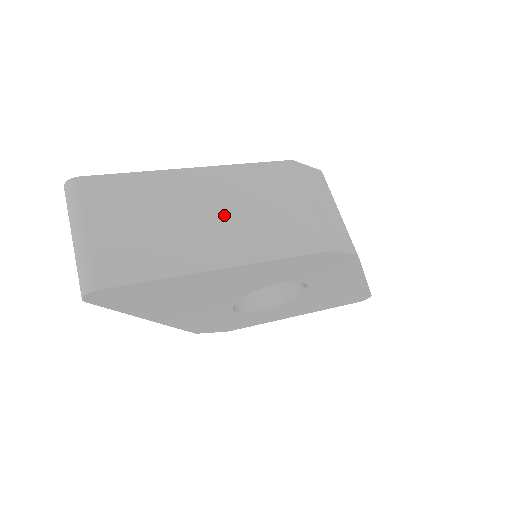
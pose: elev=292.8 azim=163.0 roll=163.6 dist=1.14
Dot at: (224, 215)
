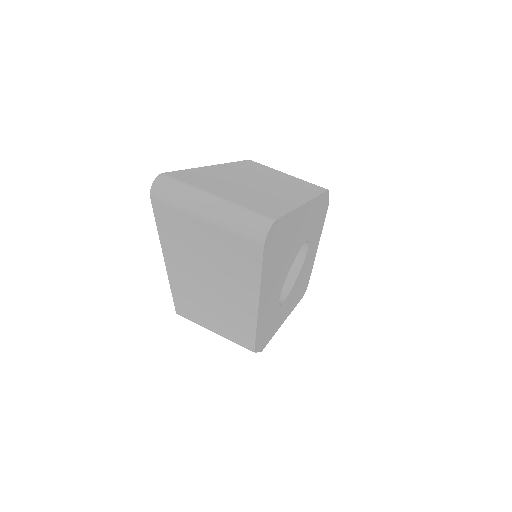
Dot at: (266, 182)
